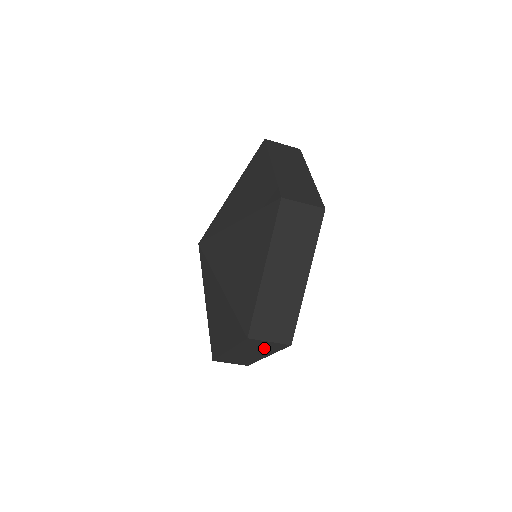
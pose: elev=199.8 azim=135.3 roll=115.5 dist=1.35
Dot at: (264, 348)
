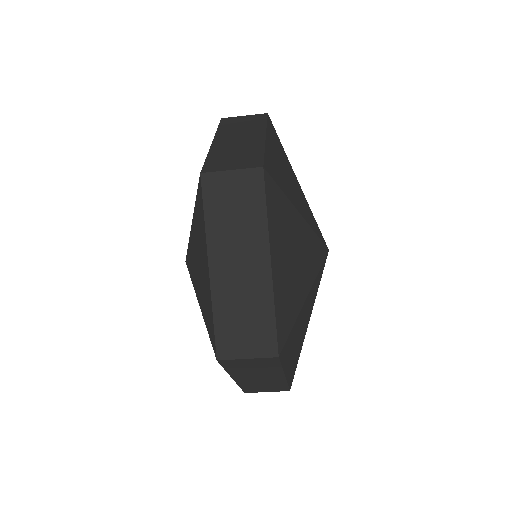
Dot at: (260, 367)
